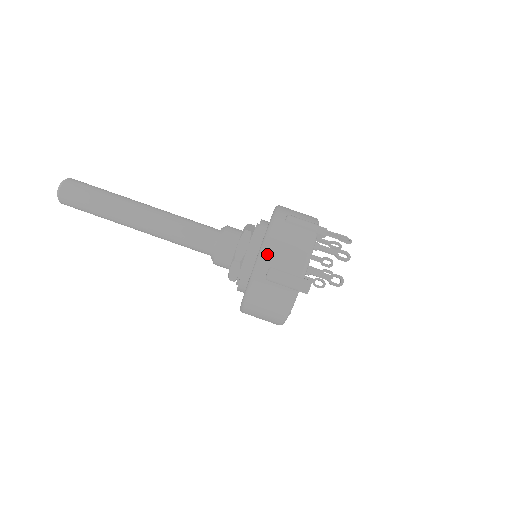
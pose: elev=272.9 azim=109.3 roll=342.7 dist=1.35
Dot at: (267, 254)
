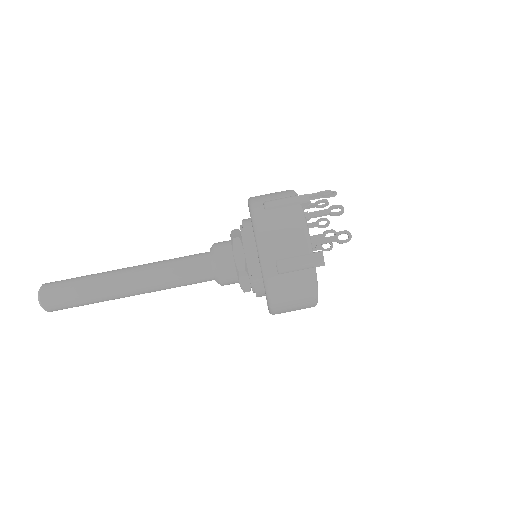
Dot at: (266, 250)
